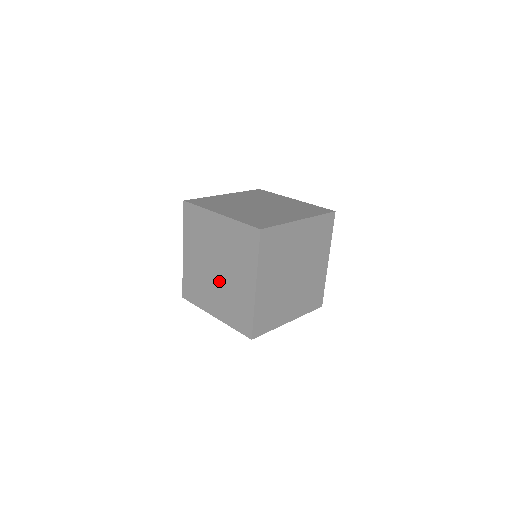
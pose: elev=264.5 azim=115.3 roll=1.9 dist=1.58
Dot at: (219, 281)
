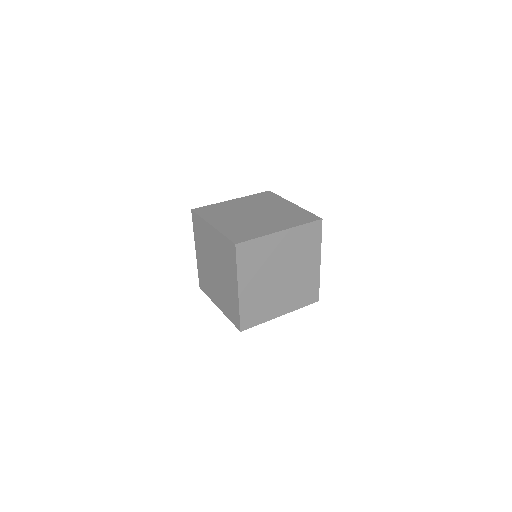
Dot at: (218, 280)
